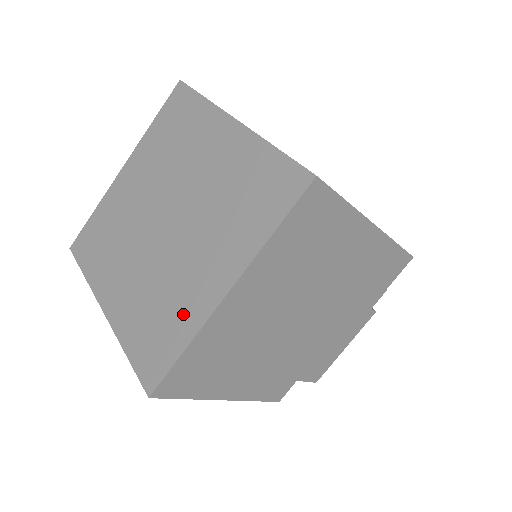
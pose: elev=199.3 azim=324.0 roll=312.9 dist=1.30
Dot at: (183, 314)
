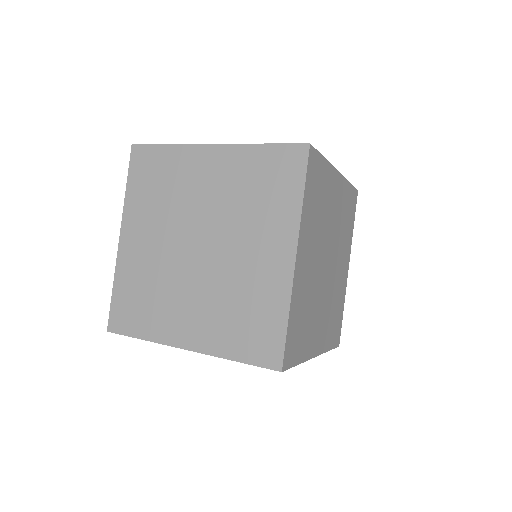
Dot at: (157, 321)
